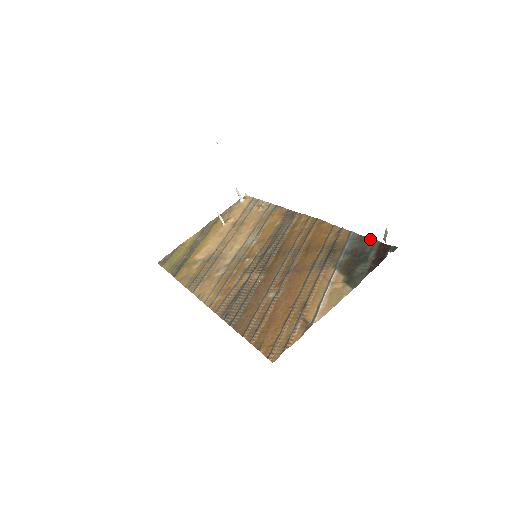
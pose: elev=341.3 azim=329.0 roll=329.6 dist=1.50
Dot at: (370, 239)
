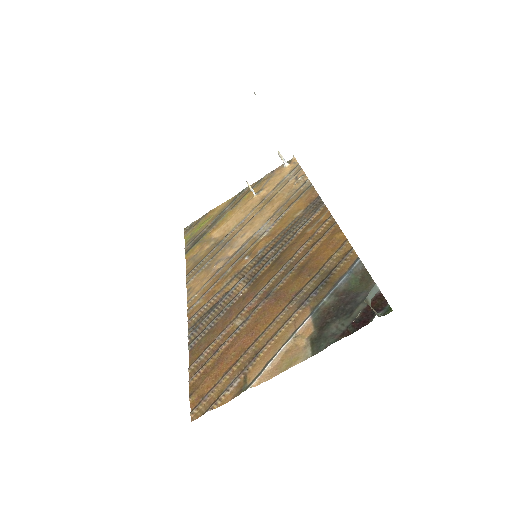
Dot at: (371, 281)
